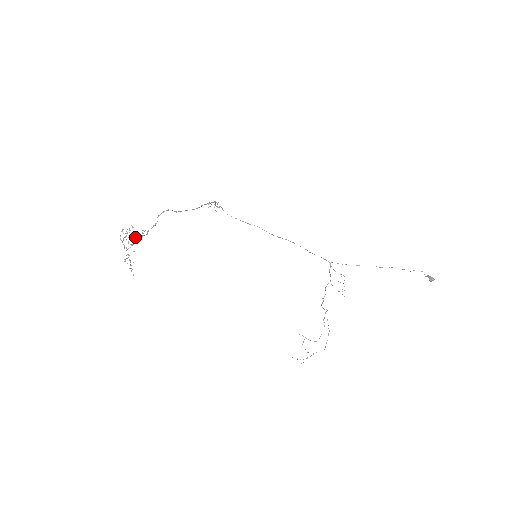
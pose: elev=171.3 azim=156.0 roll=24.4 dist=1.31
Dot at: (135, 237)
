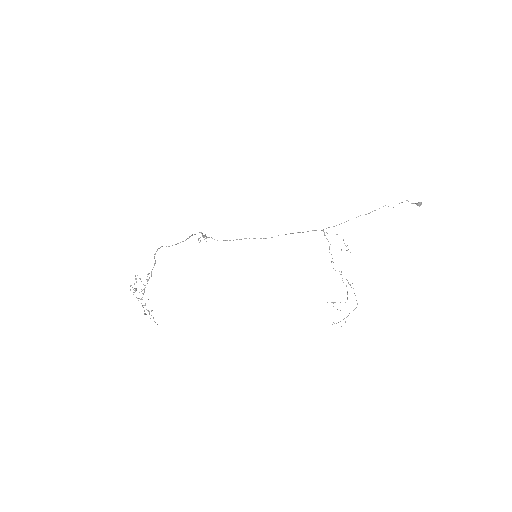
Dot at: (143, 284)
